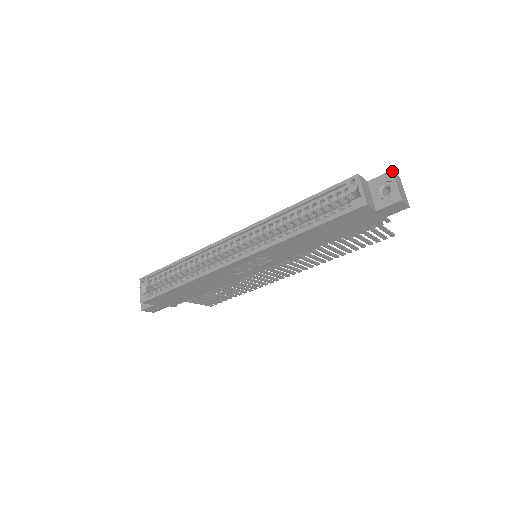
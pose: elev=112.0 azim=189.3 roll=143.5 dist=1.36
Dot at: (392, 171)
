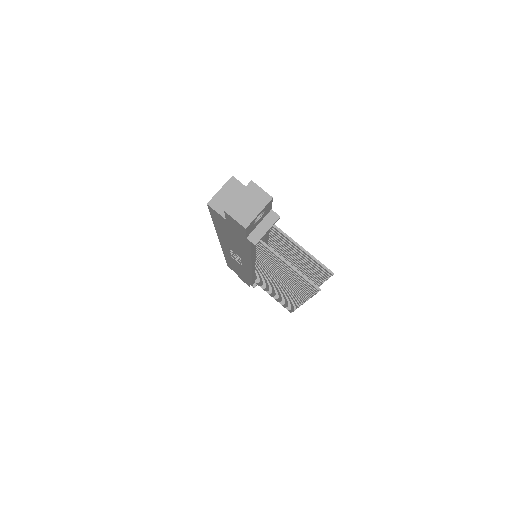
Dot at: (250, 181)
